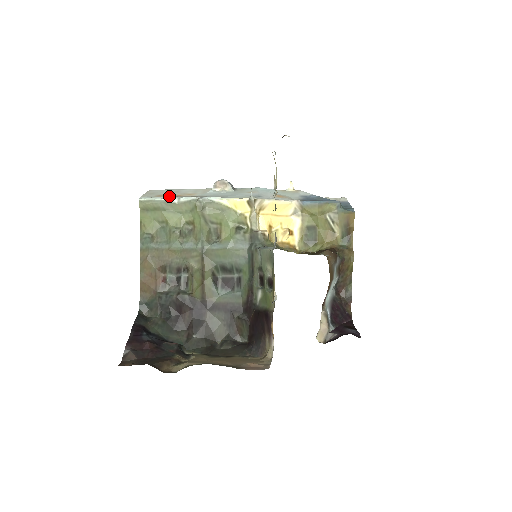
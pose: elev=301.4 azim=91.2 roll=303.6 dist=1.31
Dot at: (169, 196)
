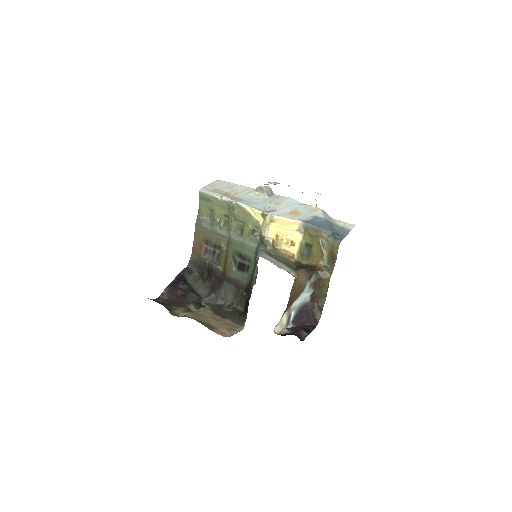
Dot at: (218, 193)
